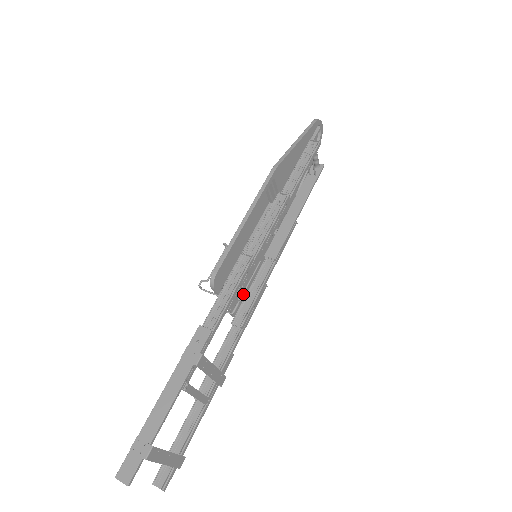
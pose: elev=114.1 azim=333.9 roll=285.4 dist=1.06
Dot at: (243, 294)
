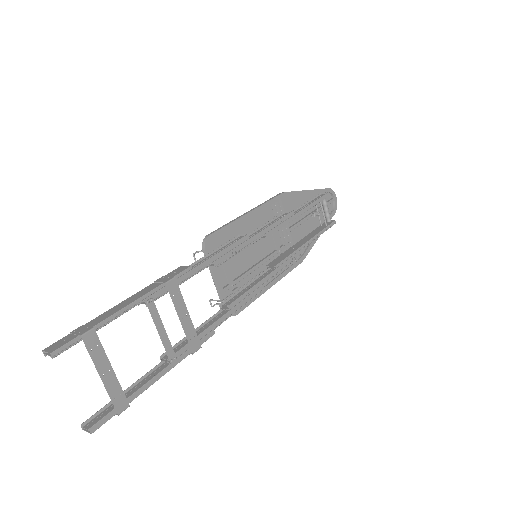
Dot at: (238, 290)
